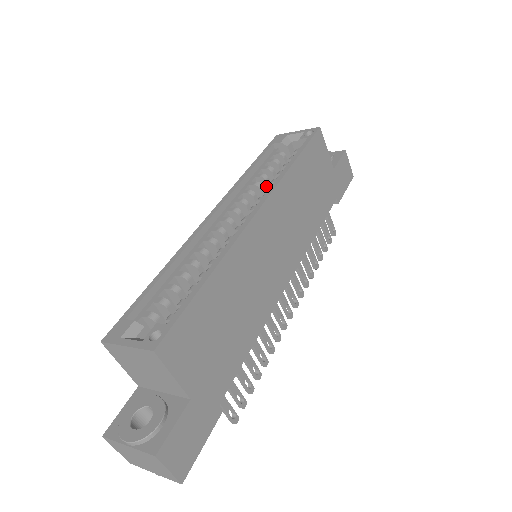
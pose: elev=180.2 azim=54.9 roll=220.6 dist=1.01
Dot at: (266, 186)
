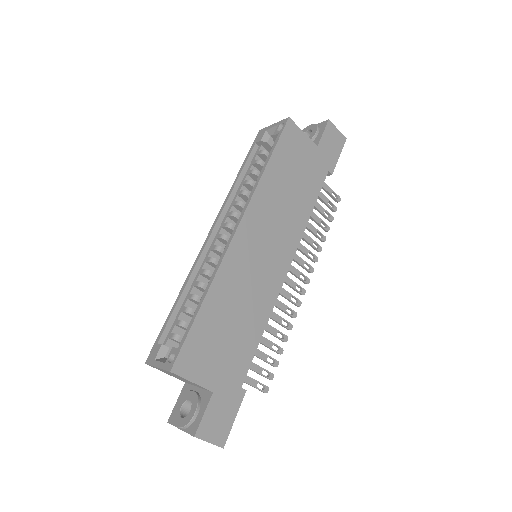
Dot at: occluded
